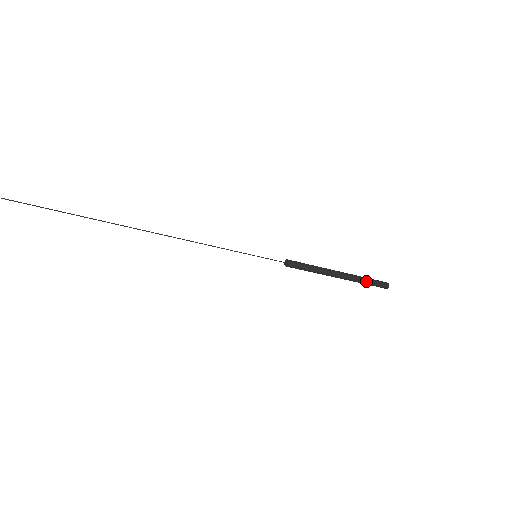
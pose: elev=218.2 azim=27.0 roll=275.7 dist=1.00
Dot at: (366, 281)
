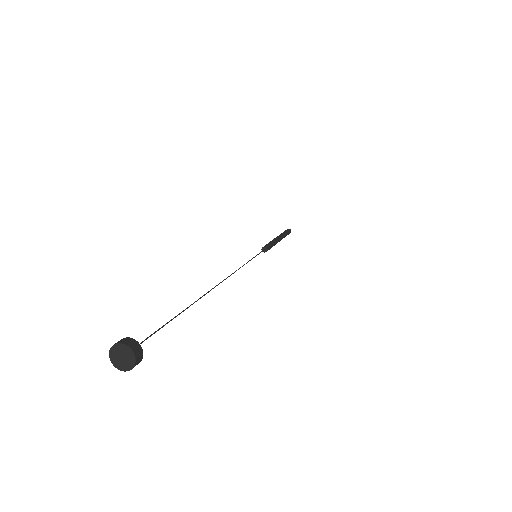
Dot at: occluded
